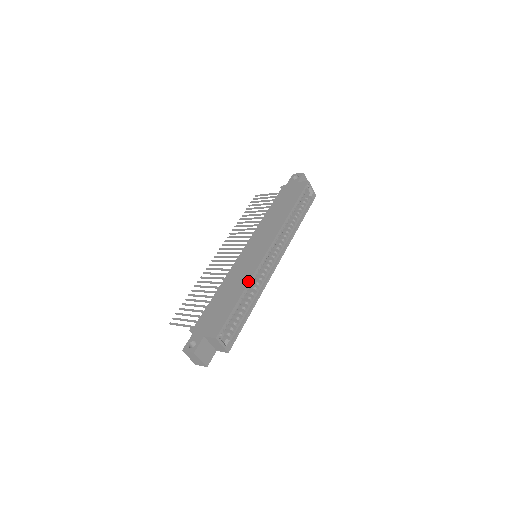
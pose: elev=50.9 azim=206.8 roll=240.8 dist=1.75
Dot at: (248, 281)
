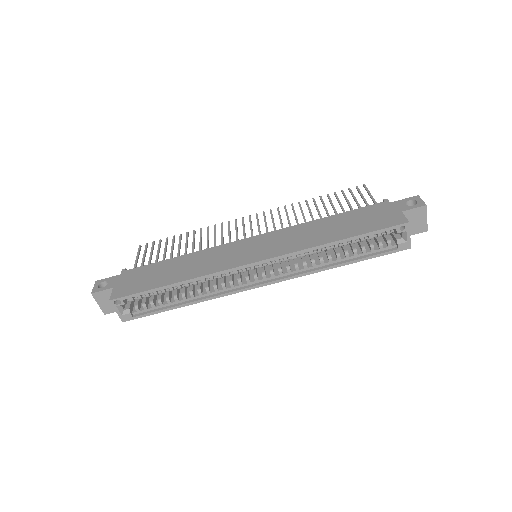
Dot at: (196, 276)
